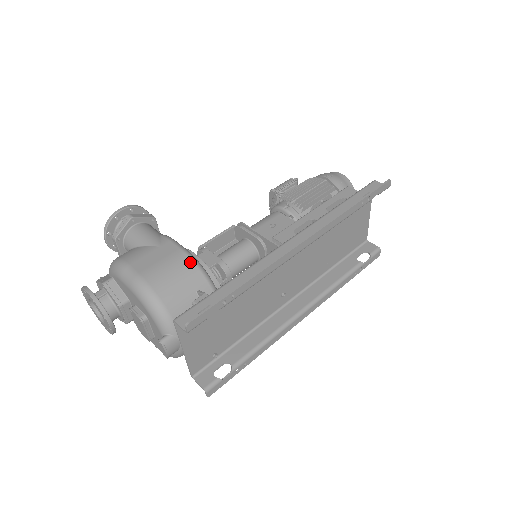
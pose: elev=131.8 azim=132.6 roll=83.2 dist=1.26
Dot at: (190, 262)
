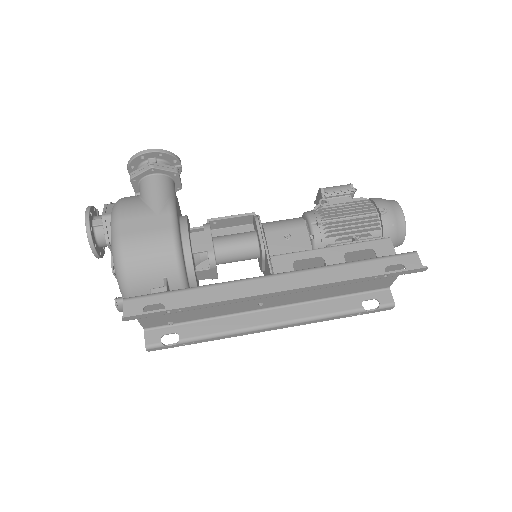
Dot at: (171, 248)
